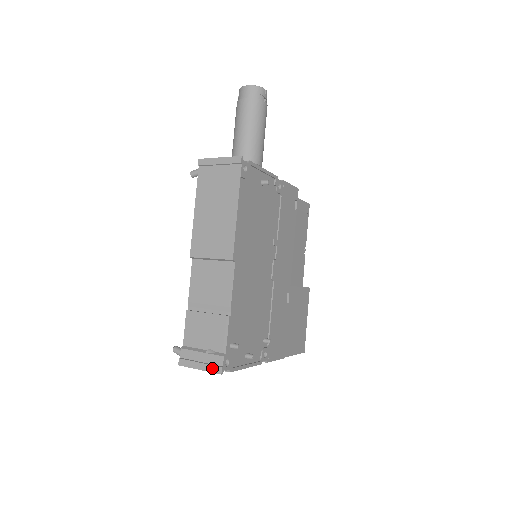
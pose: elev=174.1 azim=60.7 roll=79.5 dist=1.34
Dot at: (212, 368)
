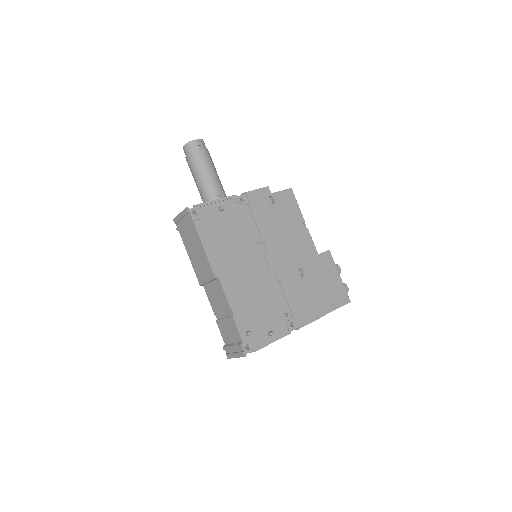
Dot at: (240, 354)
